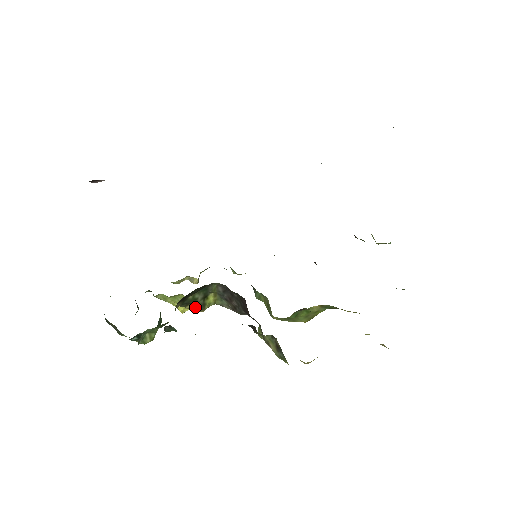
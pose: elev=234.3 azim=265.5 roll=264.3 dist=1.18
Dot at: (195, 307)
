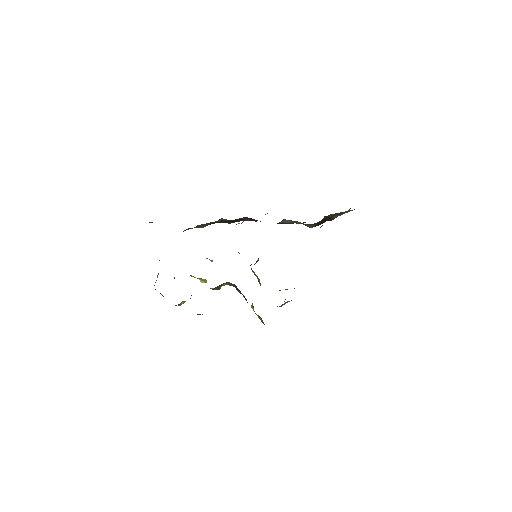
Dot at: (213, 289)
